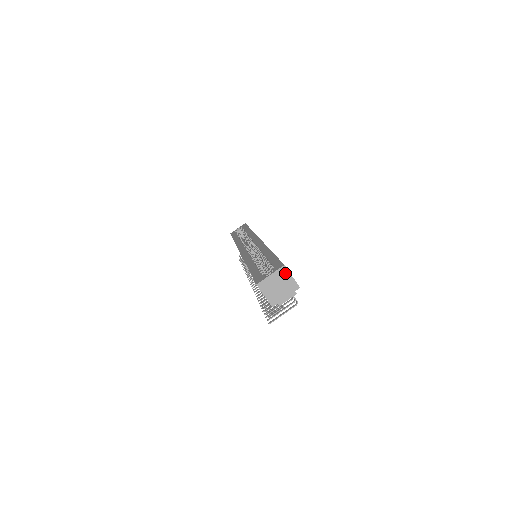
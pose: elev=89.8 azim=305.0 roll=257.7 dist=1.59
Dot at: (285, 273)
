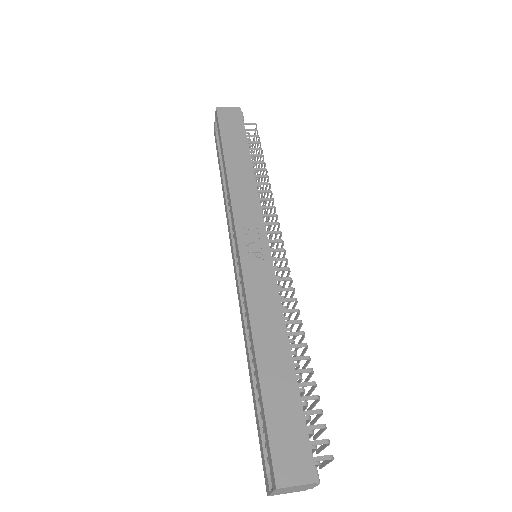
Dot at: (286, 488)
